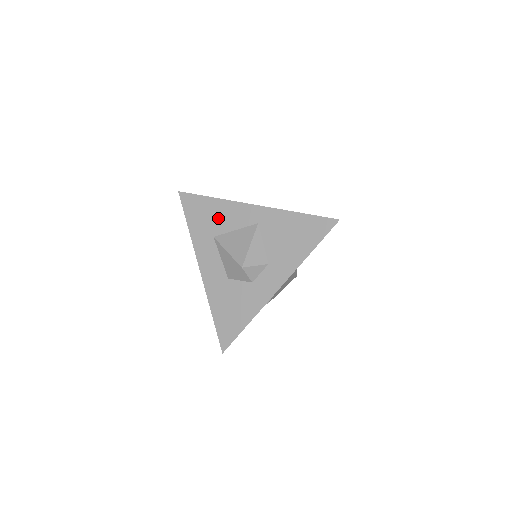
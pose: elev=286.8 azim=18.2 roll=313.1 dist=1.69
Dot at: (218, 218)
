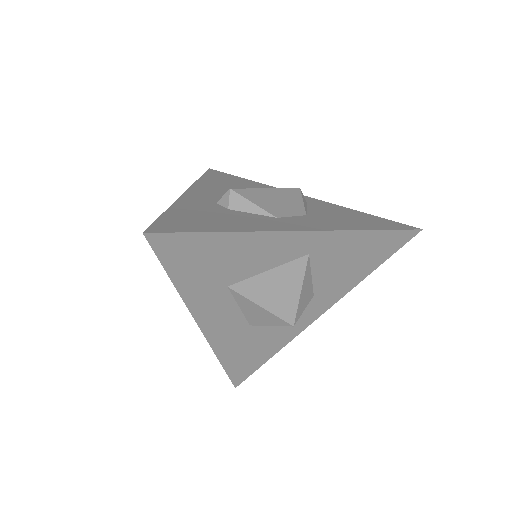
Dot at: (238, 261)
